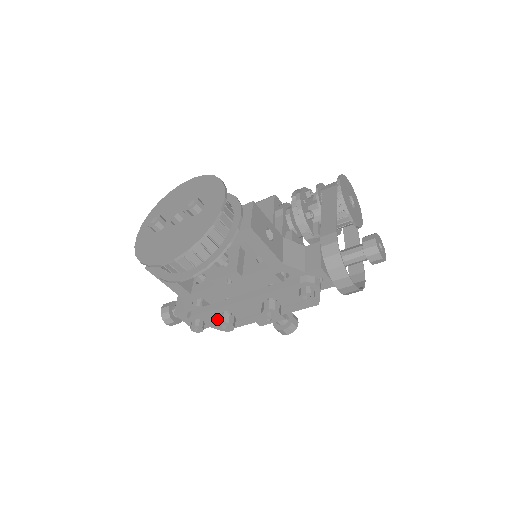
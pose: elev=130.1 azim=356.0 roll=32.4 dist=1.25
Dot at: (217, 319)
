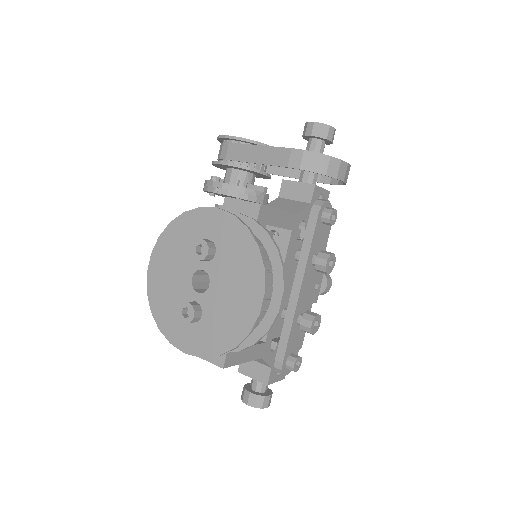
Dot at: (302, 330)
